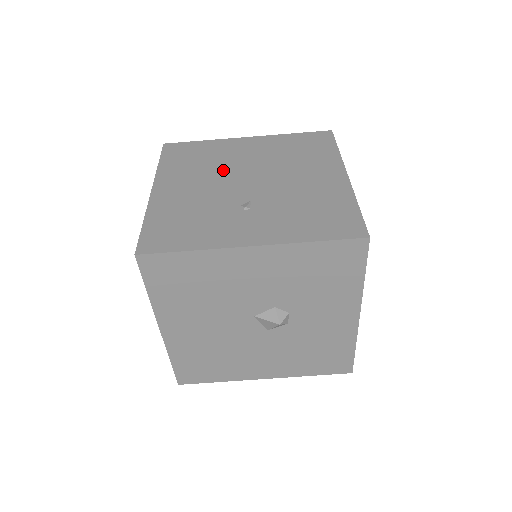
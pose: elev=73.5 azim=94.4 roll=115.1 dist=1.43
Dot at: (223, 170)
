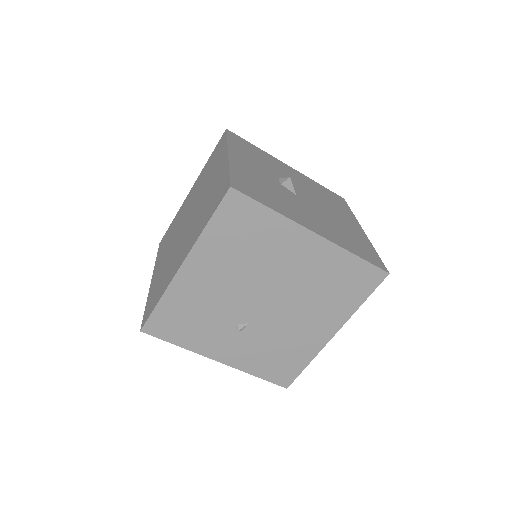
Dot at: (255, 275)
